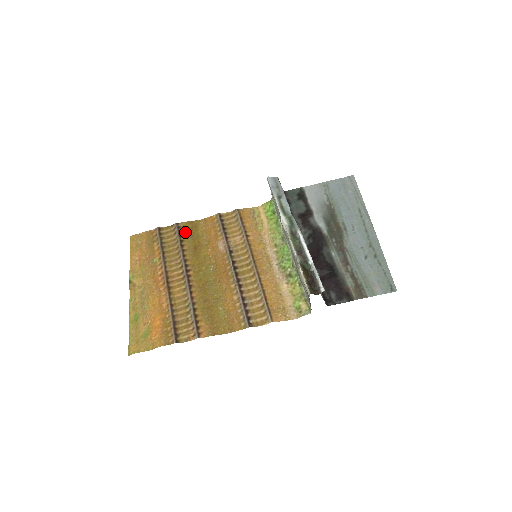
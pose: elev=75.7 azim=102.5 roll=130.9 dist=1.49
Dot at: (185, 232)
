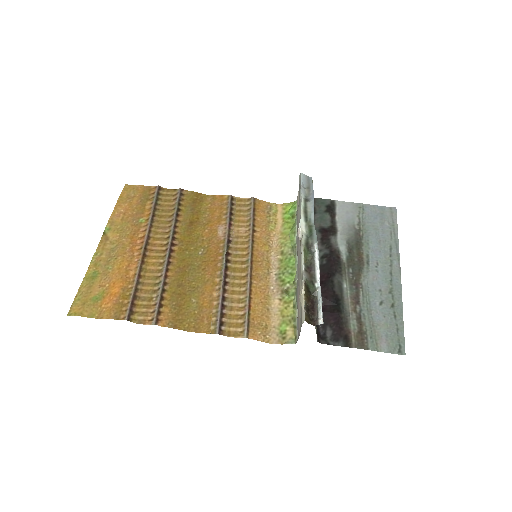
Dot at: (187, 202)
